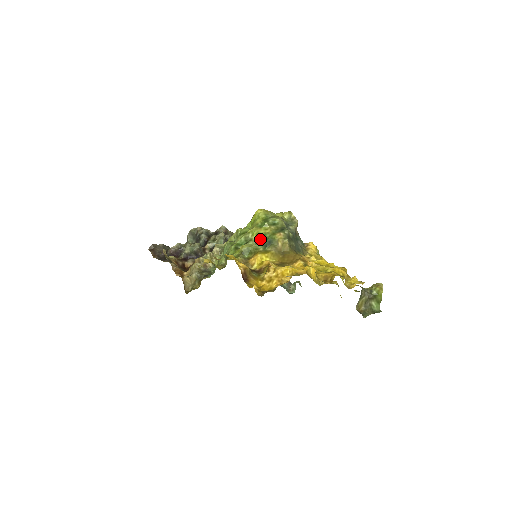
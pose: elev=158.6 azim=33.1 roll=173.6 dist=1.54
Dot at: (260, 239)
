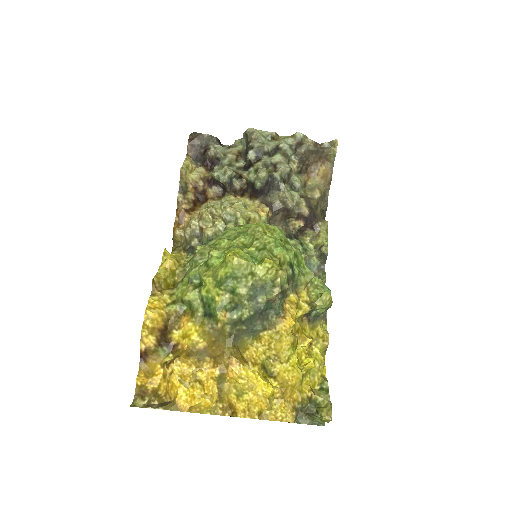
Dot at: (207, 300)
